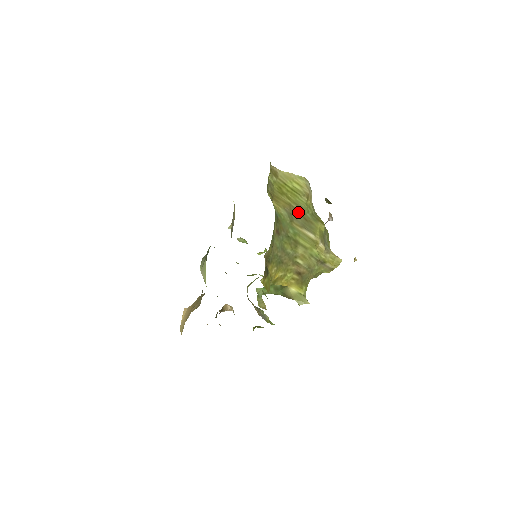
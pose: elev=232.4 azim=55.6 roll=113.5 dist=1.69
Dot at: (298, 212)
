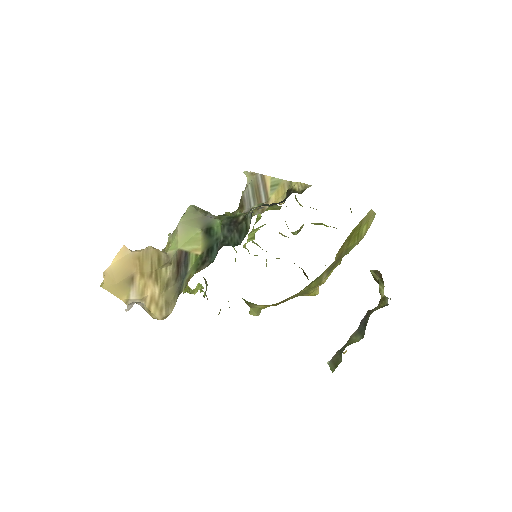
Dot at: occluded
